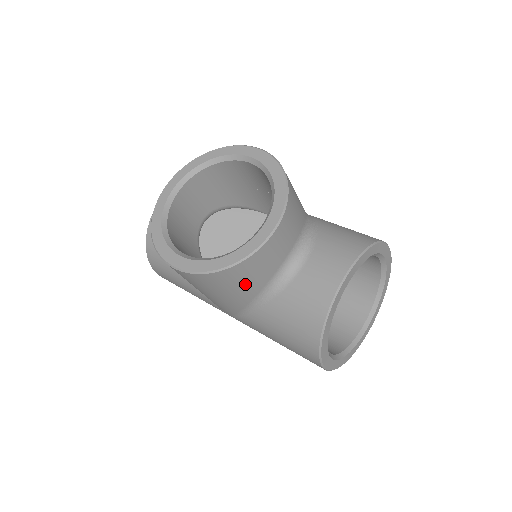
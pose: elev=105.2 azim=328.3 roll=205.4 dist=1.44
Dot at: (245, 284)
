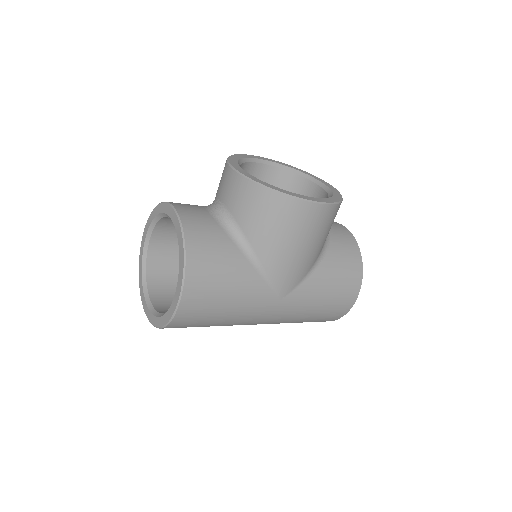
Dot at: occluded
